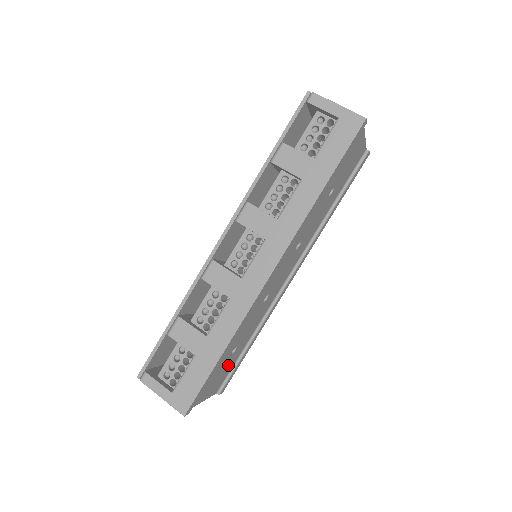
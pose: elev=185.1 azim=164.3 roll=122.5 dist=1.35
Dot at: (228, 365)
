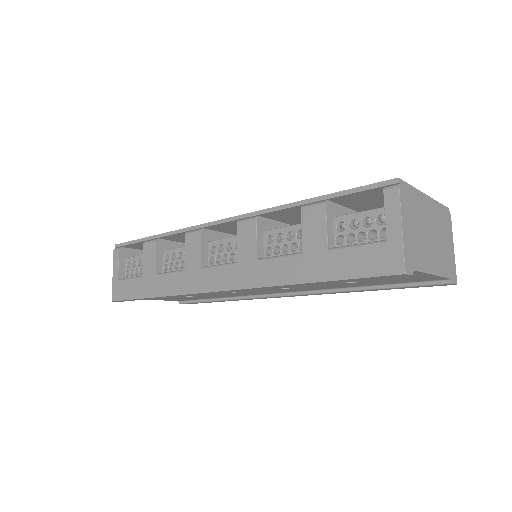
Dot at: (187, 298)
